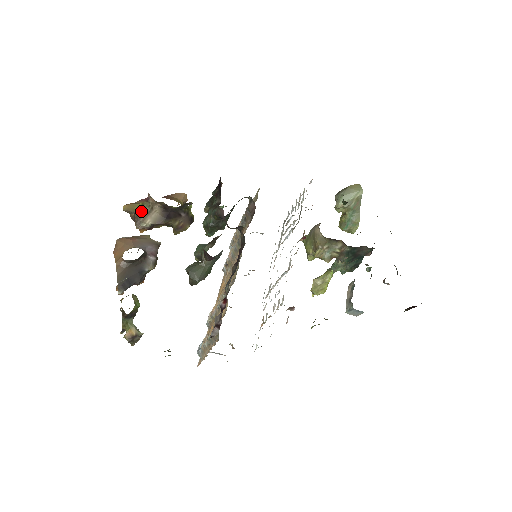
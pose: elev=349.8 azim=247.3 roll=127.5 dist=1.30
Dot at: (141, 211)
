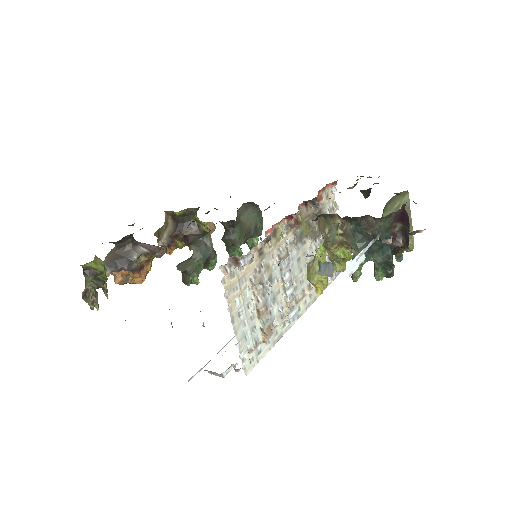
Dot at: (161, 229)
